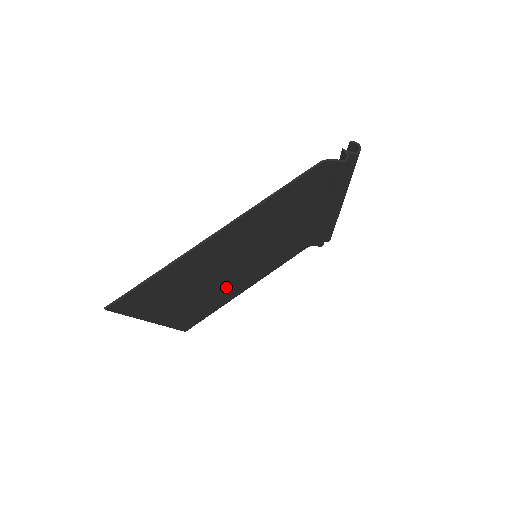
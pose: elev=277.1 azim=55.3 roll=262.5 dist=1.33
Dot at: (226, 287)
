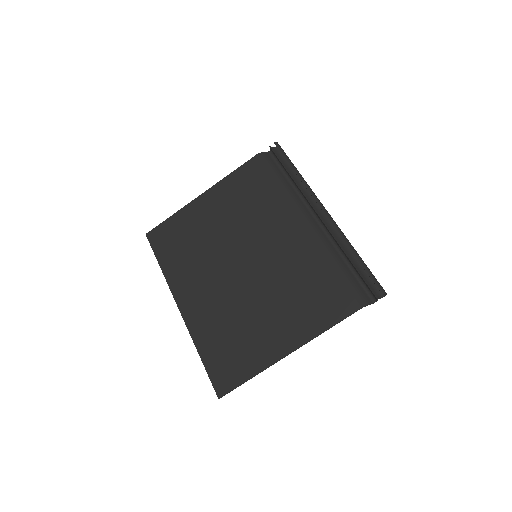
Dot at: (212, 248)
